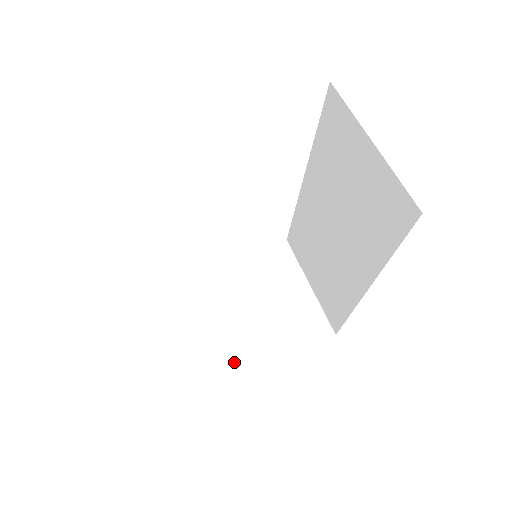
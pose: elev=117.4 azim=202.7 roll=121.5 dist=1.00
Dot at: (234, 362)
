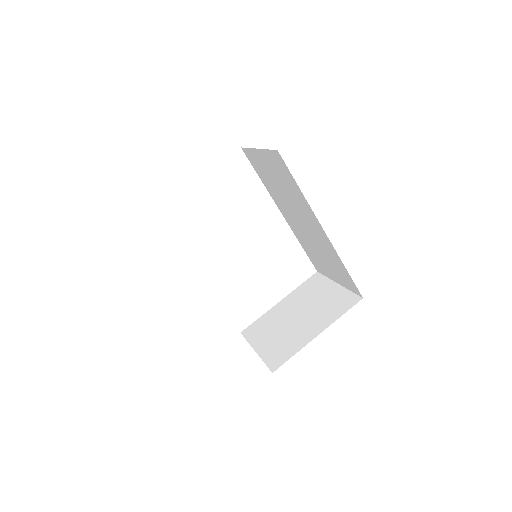
Dot at: (293, 348)
